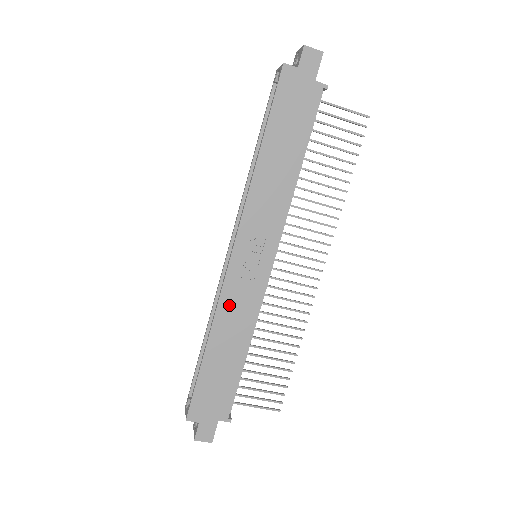
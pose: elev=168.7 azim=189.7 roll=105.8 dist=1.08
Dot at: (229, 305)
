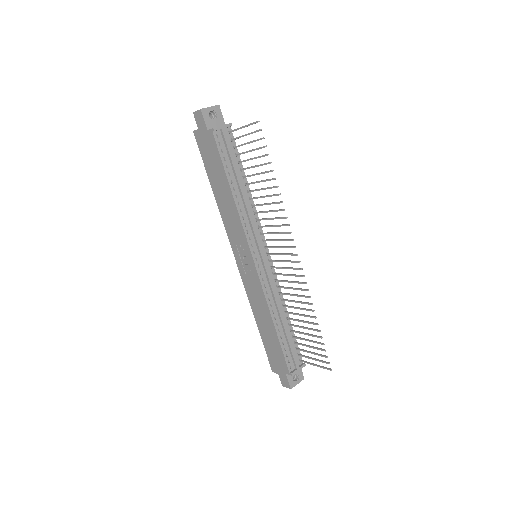
Dot at: (251, 294)
